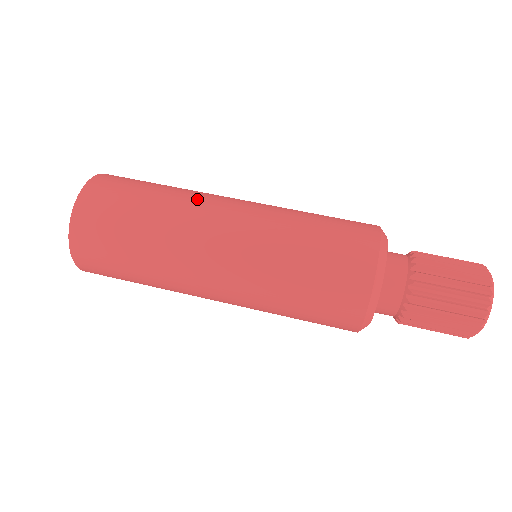
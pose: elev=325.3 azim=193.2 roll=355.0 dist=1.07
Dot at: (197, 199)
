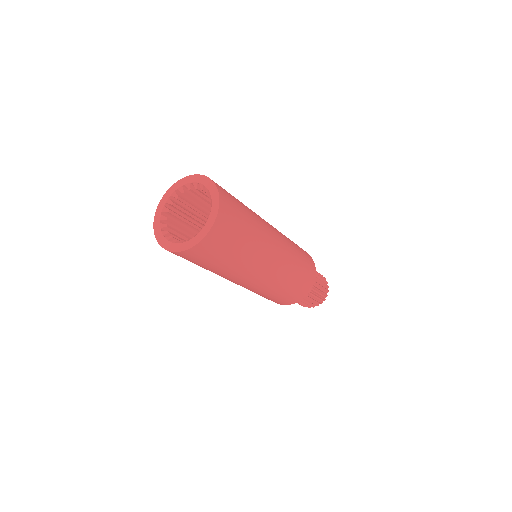
Dot at: (262, 252)
